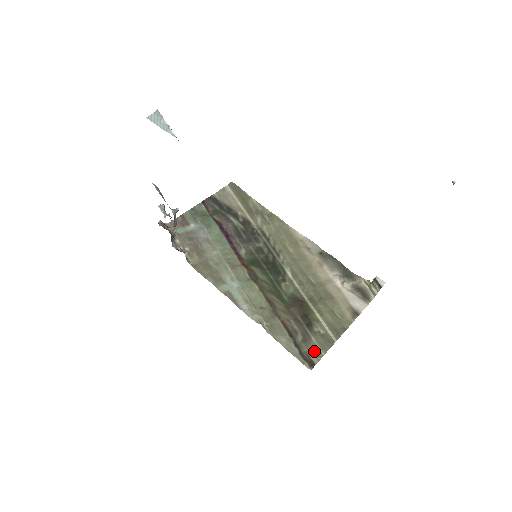
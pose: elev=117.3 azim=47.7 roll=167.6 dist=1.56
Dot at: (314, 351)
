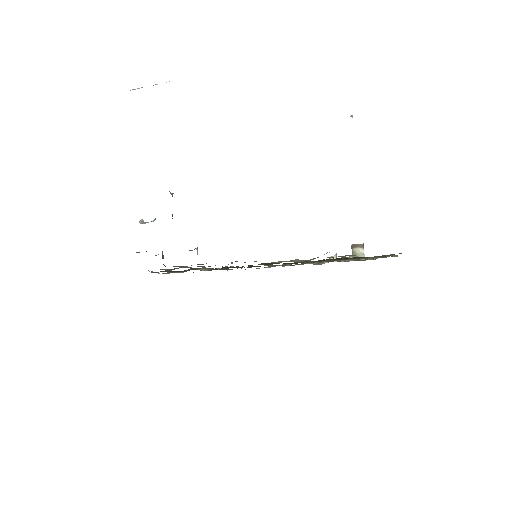
Dot at: (386, 256)
